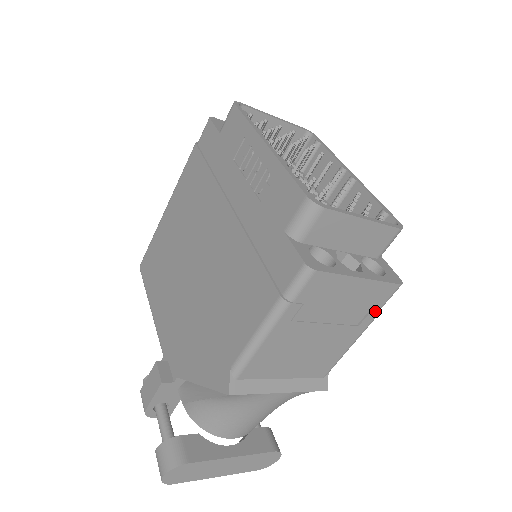
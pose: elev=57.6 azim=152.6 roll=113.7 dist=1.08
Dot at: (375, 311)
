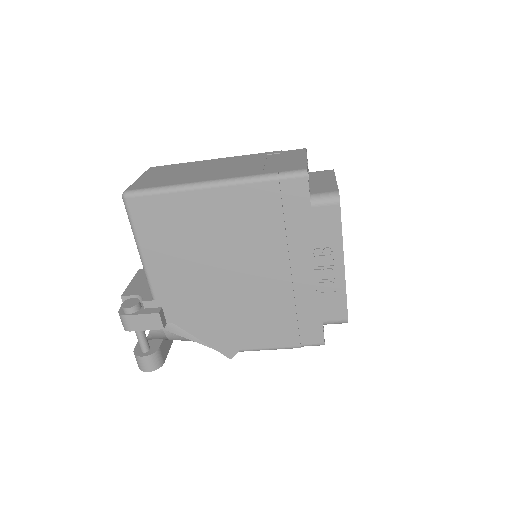
Dot at: occluded
